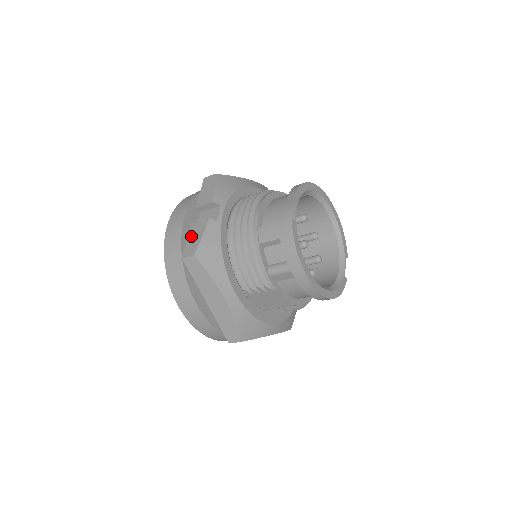
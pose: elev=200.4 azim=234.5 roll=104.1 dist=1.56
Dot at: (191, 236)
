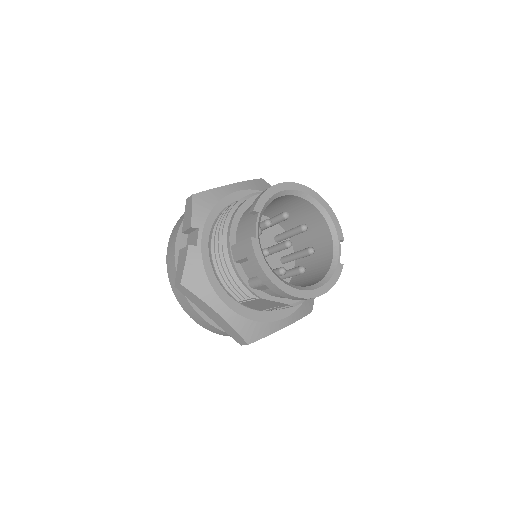
Dot at: (179, 264)
